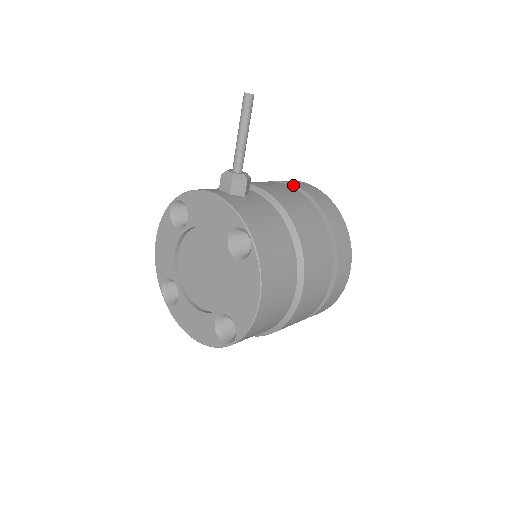
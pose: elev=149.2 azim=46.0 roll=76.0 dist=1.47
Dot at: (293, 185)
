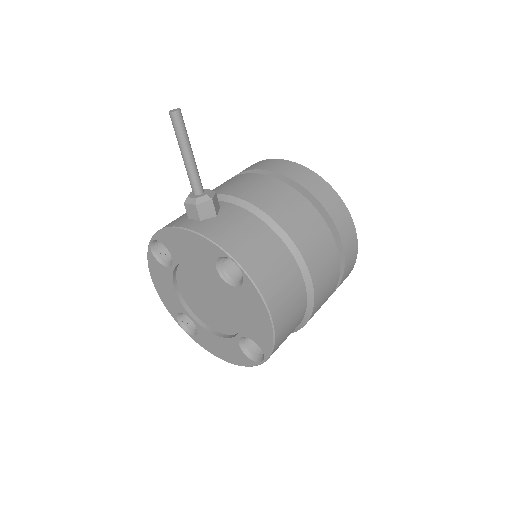
Dot at: (265, 170)
